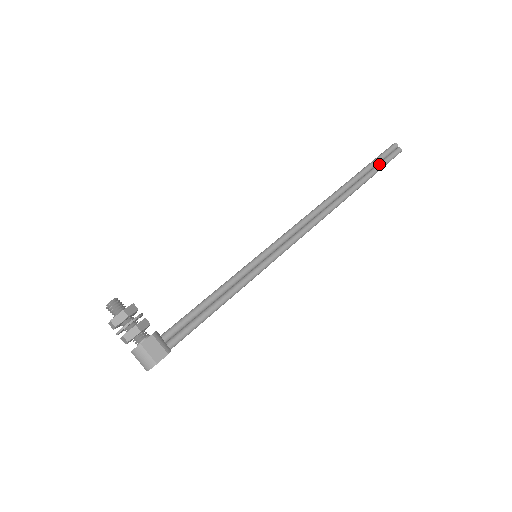
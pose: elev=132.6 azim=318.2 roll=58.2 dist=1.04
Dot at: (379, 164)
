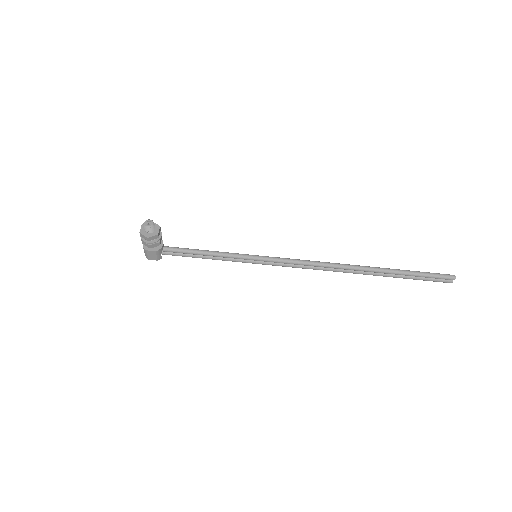
Dot at: (417, 278)
